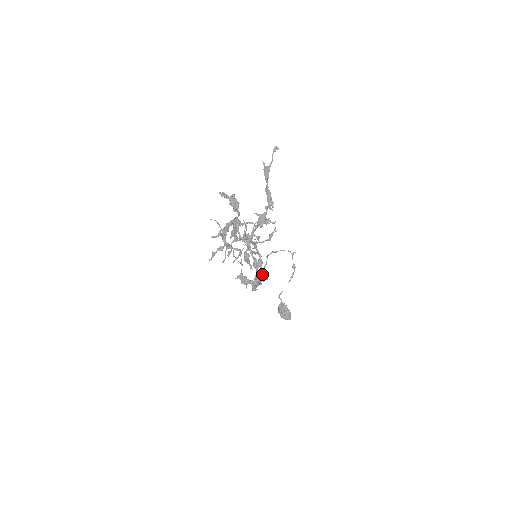
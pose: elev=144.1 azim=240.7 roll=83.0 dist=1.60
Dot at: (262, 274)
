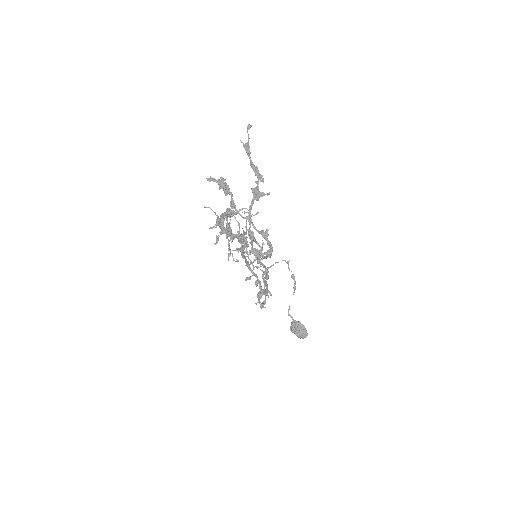
Dot at: occluded
